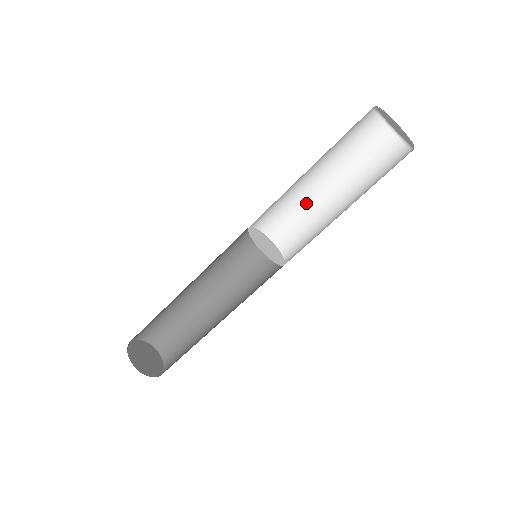
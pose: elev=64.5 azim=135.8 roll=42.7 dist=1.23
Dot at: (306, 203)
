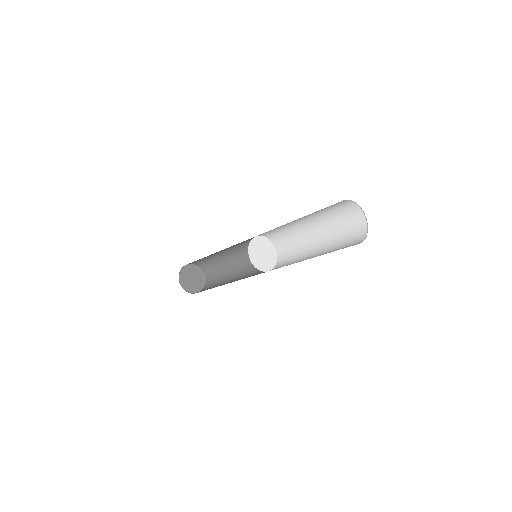
Dot at: (297, 231)
